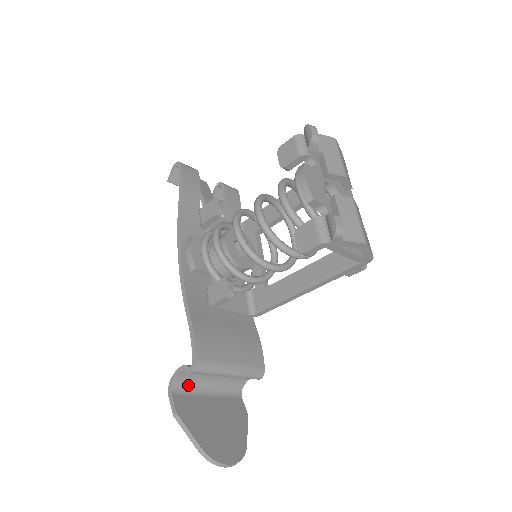
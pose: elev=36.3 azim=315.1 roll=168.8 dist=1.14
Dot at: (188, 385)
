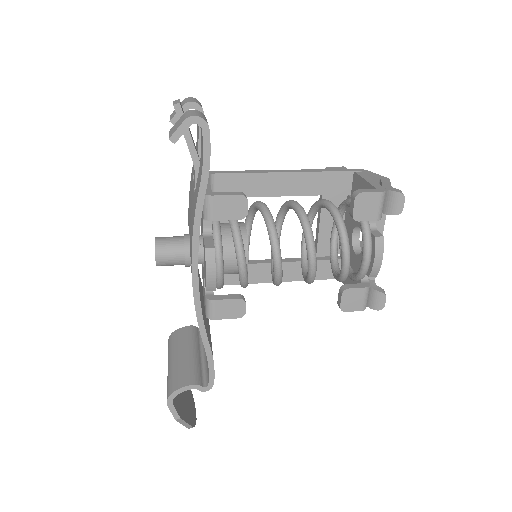
Dot at: occluded
